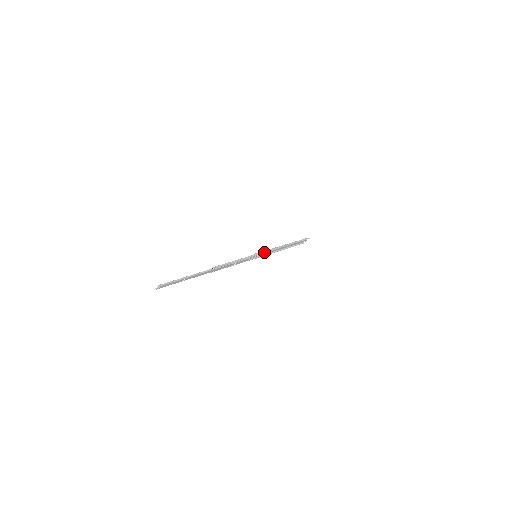
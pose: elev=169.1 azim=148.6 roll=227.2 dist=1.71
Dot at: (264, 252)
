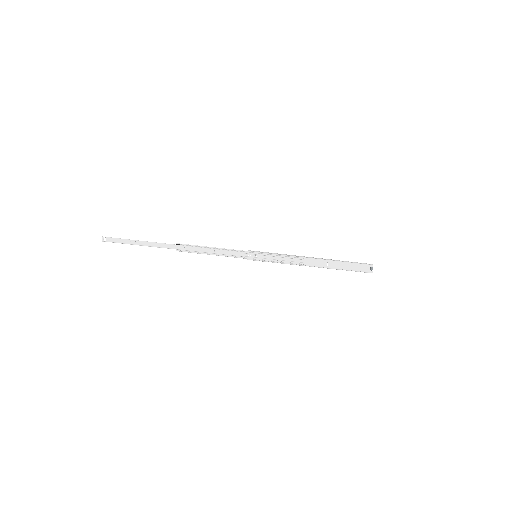
Dot at: (267, 253)
